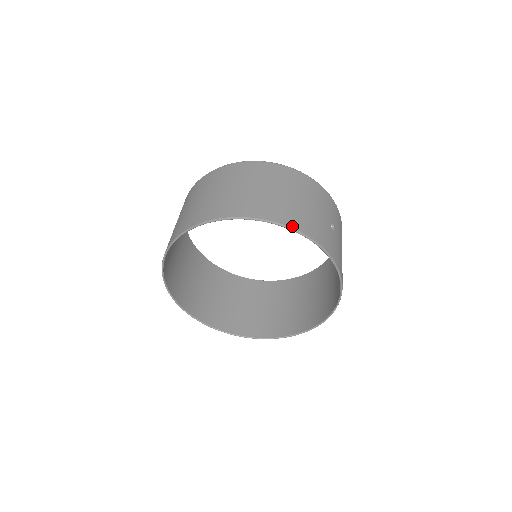
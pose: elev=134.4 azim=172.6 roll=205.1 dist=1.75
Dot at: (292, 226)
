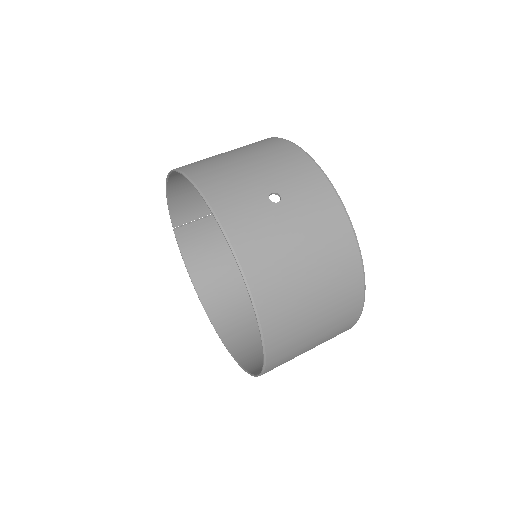
Dot at: (190, 174)
